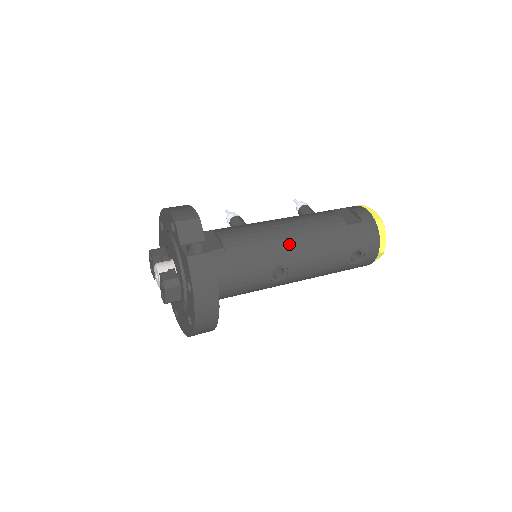
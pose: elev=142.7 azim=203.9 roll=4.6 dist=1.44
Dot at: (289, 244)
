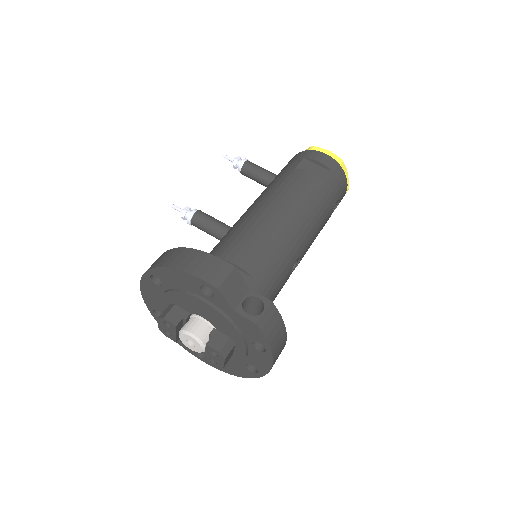
Dot at: (297, 235)
